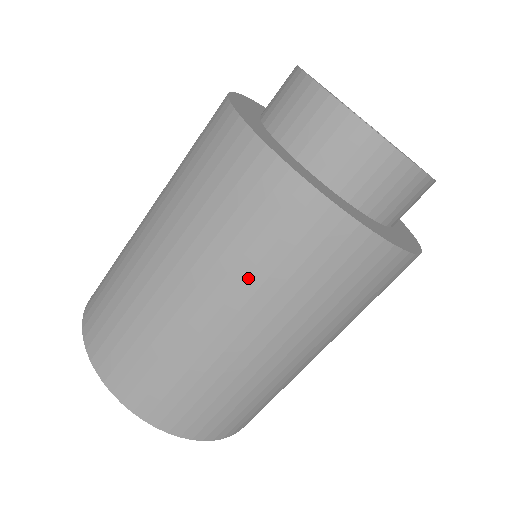
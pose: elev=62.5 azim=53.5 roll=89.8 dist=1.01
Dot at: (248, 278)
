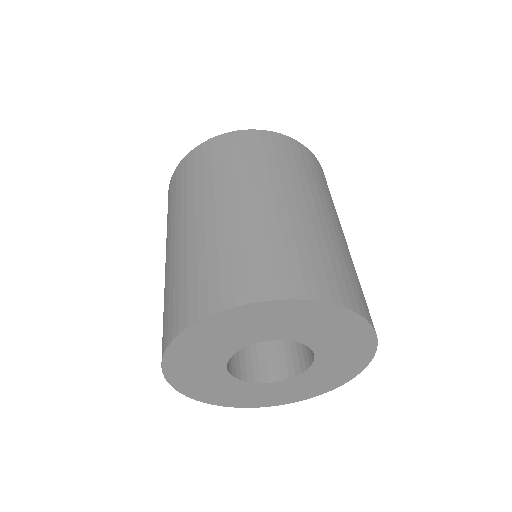
Dot at: (225, 177)
